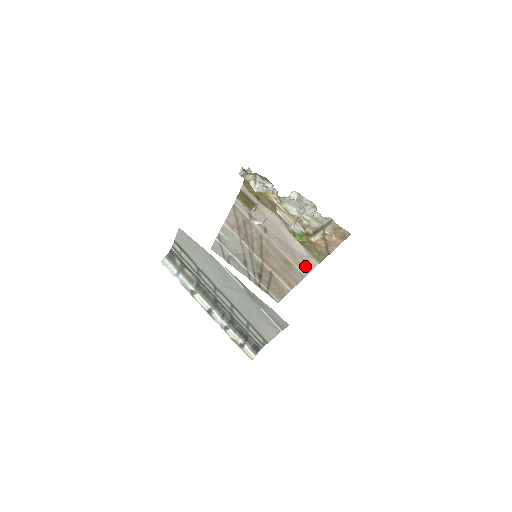
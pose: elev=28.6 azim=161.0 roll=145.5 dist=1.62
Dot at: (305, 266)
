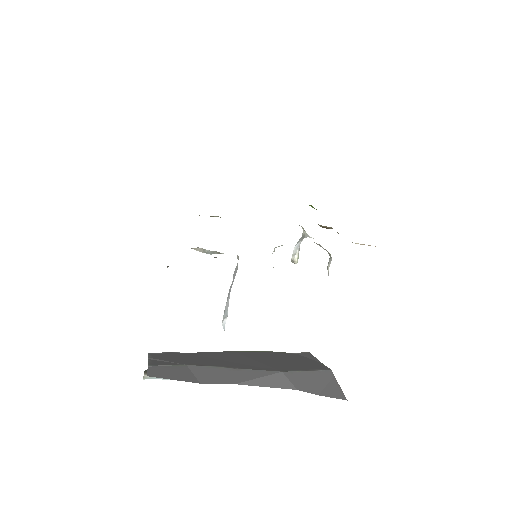
Dot at: occluded
